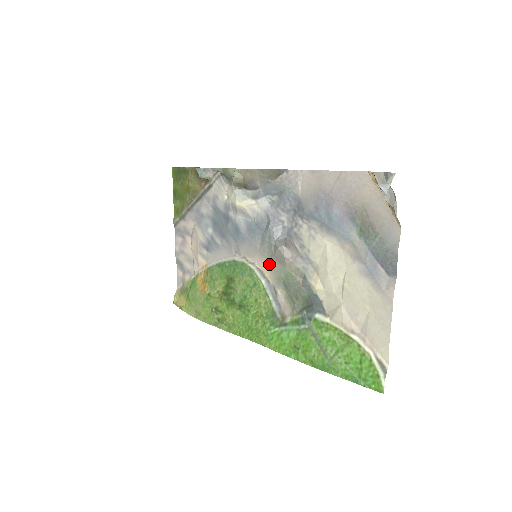
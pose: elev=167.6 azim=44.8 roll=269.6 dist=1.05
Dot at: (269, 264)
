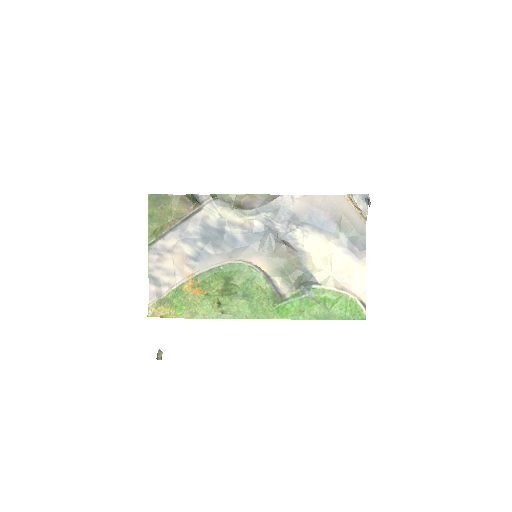
Dot at: (268, 260)
